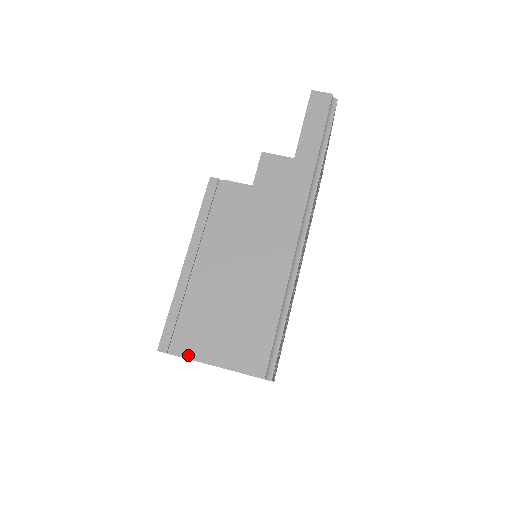
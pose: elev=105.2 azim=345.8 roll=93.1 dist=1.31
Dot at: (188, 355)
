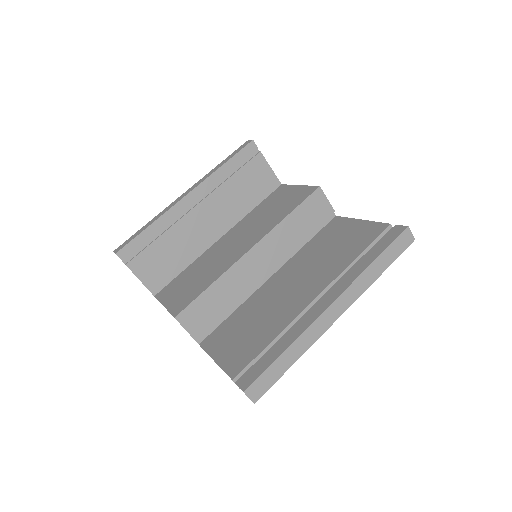
Dot at: (138, 273)
